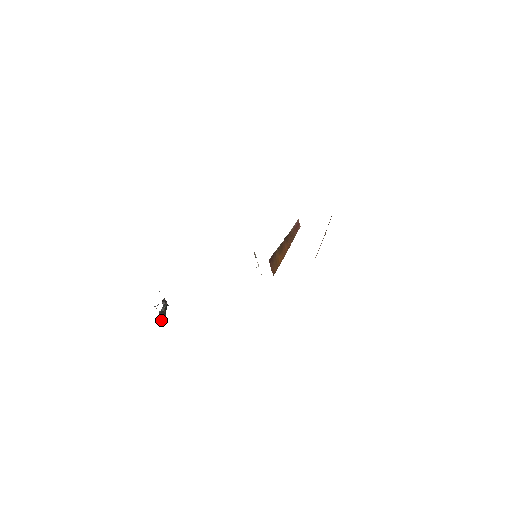
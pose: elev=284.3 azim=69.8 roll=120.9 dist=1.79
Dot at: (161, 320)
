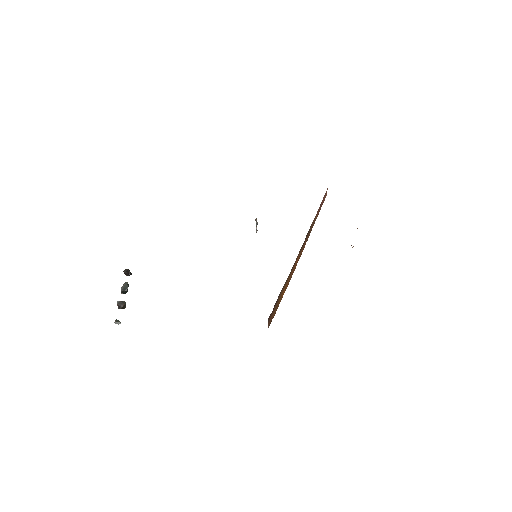
Dot at: (118, 322)
